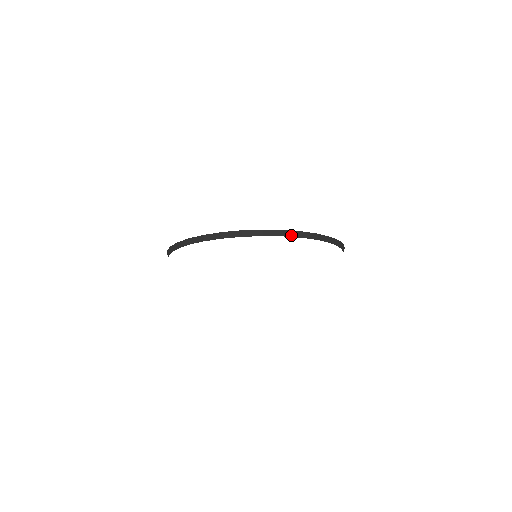
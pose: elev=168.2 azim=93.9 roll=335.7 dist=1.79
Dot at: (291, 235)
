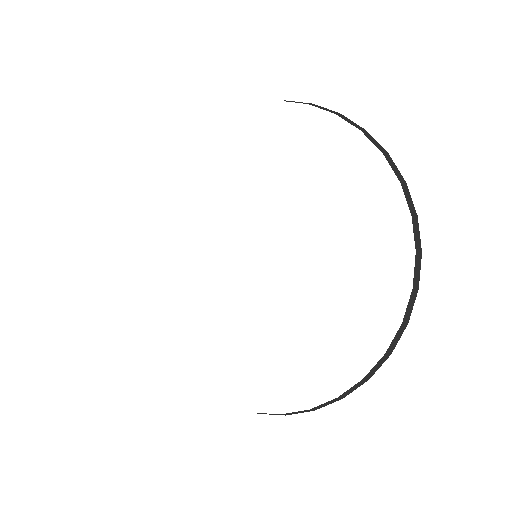
Dot at: occluded
